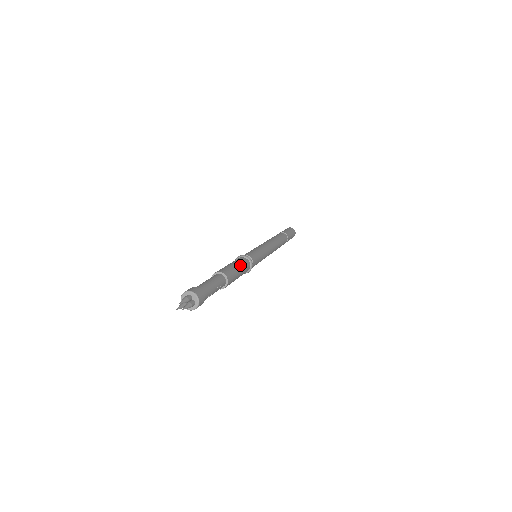
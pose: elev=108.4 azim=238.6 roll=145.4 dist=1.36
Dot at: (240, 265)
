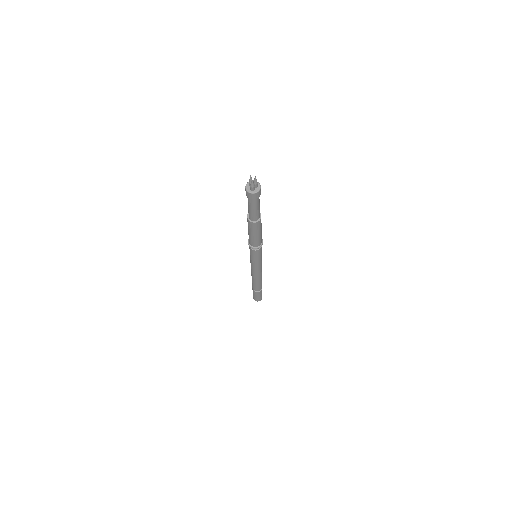
Dot at: occluded
